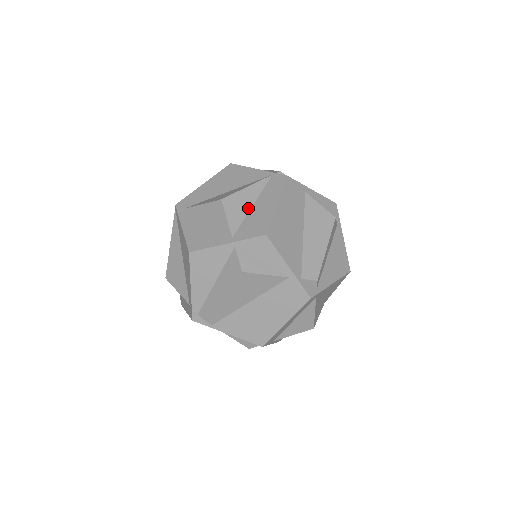
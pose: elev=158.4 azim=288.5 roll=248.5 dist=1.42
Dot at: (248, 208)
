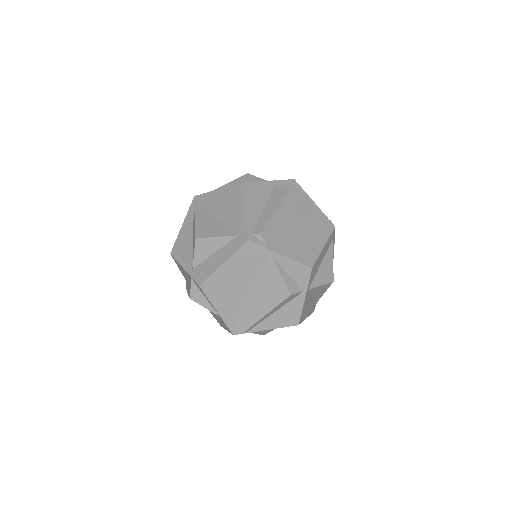
Dot at: occluded
